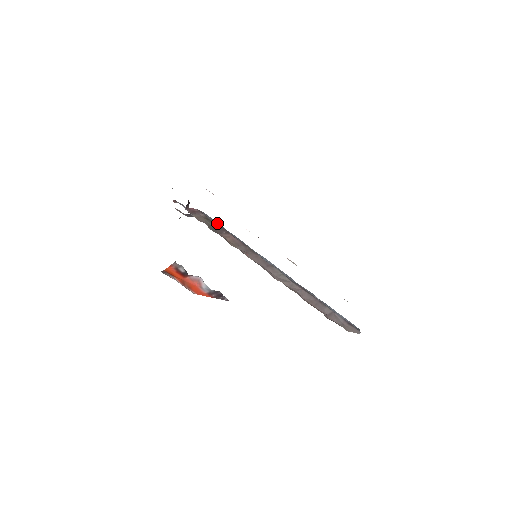
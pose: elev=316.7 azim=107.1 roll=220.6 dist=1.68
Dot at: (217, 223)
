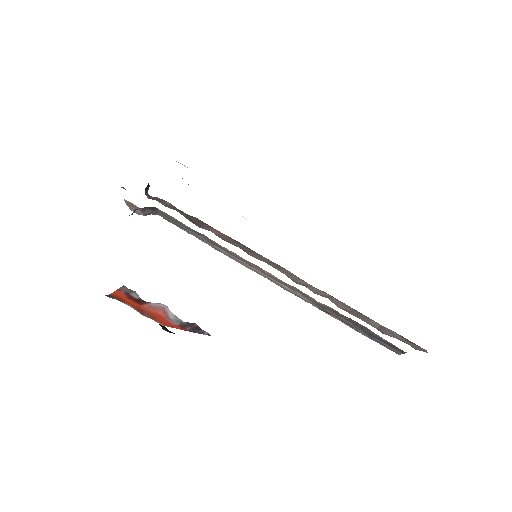
Dot at: occluded
